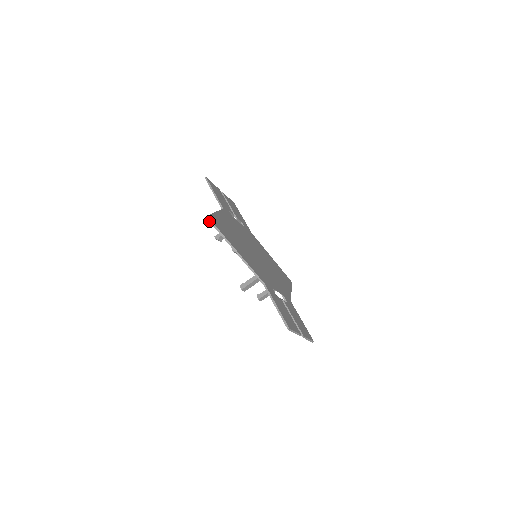
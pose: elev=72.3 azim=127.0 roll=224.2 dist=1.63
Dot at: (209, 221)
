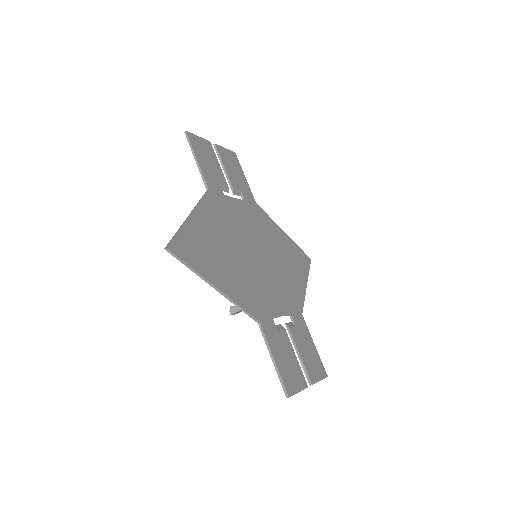
Dot at: occluded
